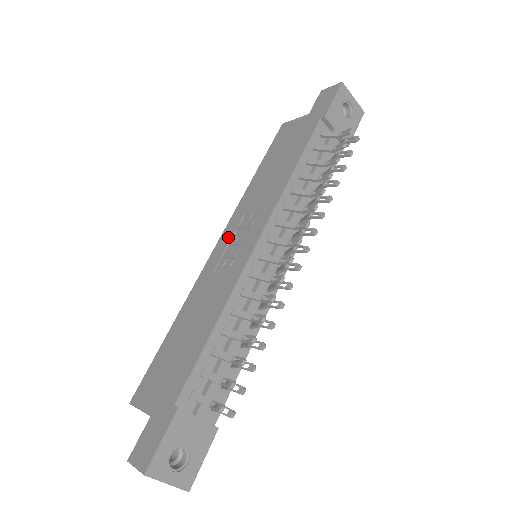
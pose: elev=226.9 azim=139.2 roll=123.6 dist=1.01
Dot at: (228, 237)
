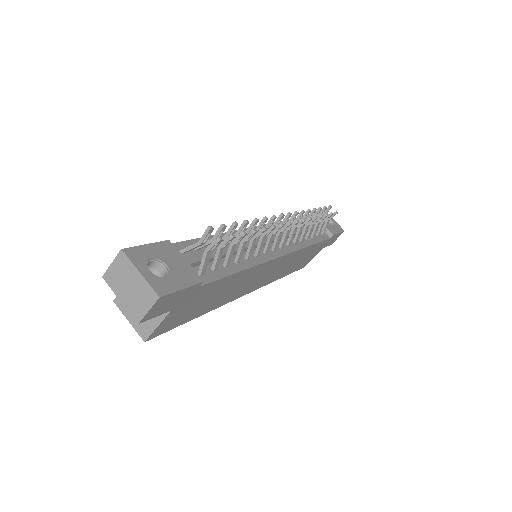
Dot at: occluded
